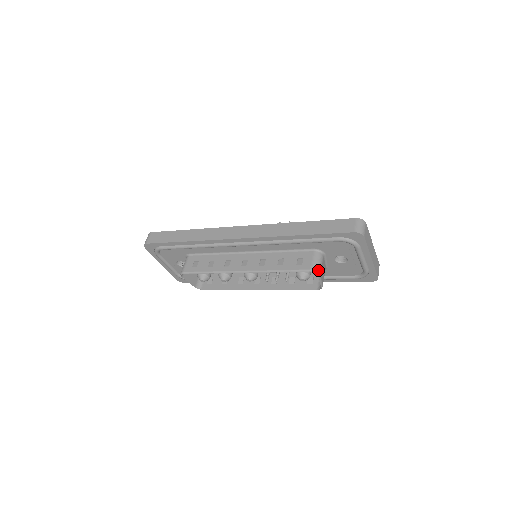
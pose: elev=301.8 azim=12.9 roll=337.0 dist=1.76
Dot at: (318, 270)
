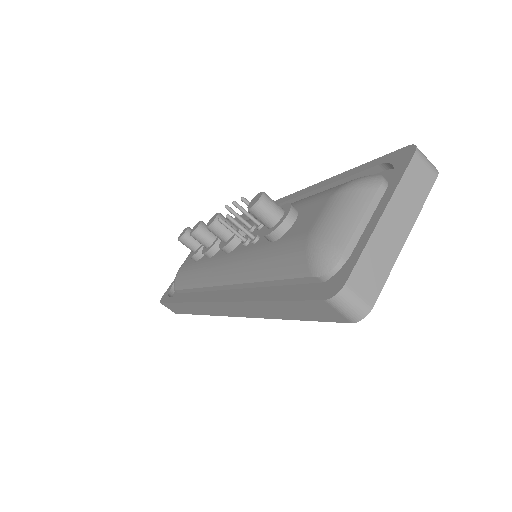
Dot at: occluded
